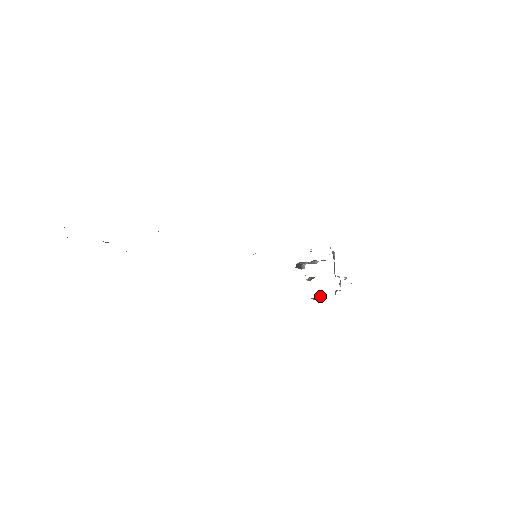
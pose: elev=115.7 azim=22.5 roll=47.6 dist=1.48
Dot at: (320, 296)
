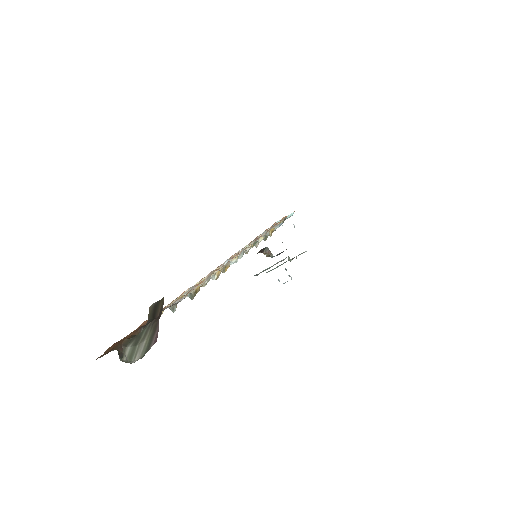
Dot at: occluded
